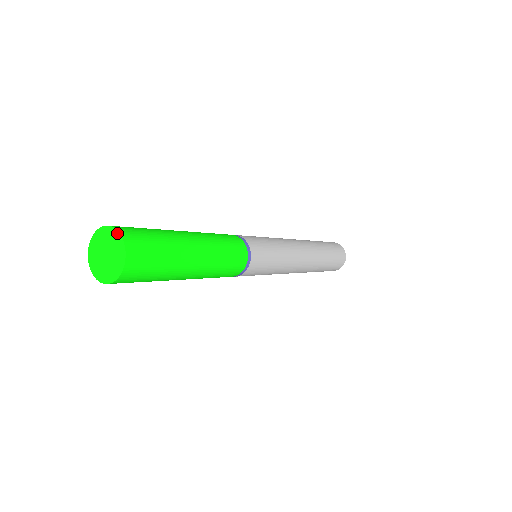
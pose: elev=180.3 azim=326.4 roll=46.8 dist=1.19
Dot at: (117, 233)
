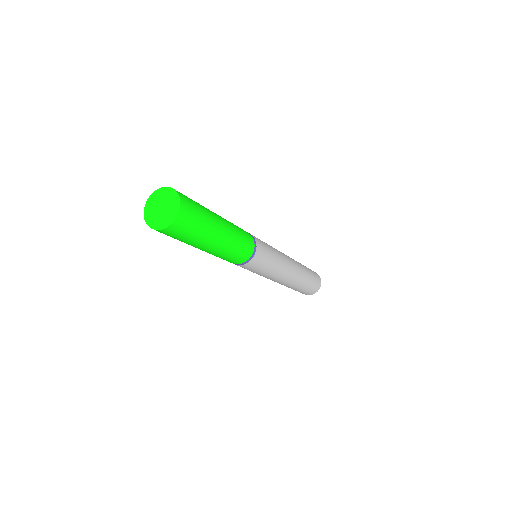
Dot at: (179, 200)
